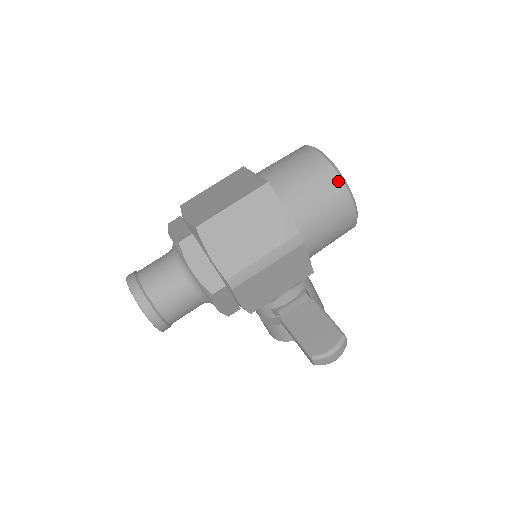
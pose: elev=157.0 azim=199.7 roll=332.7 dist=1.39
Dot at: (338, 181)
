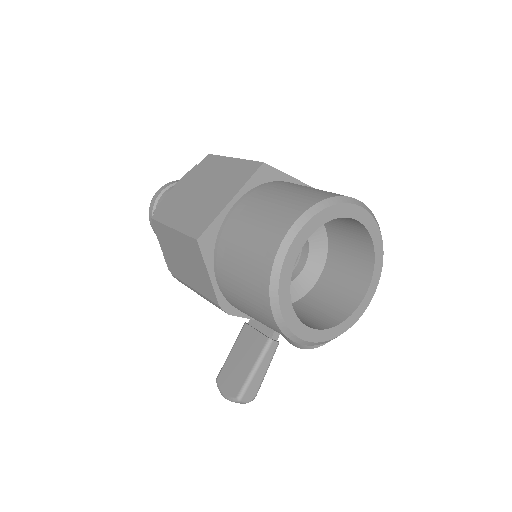
Dot at: (267, 307)
